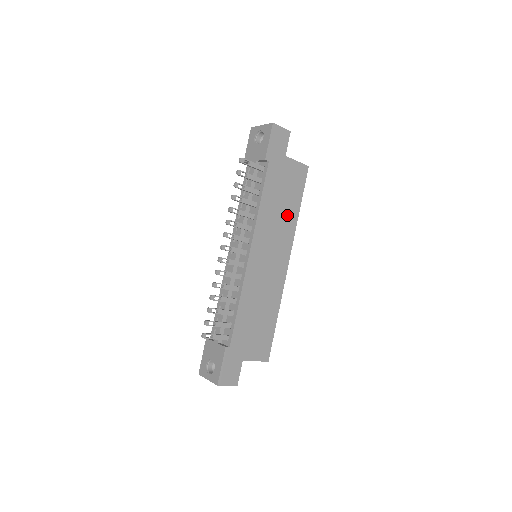
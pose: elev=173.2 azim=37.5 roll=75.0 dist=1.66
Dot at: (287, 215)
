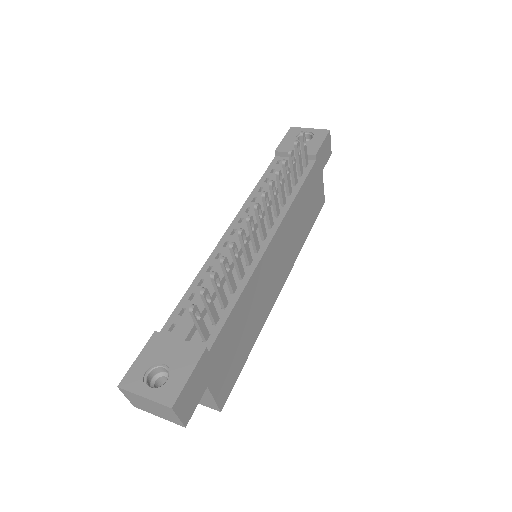
Dot at: (301, 231)
